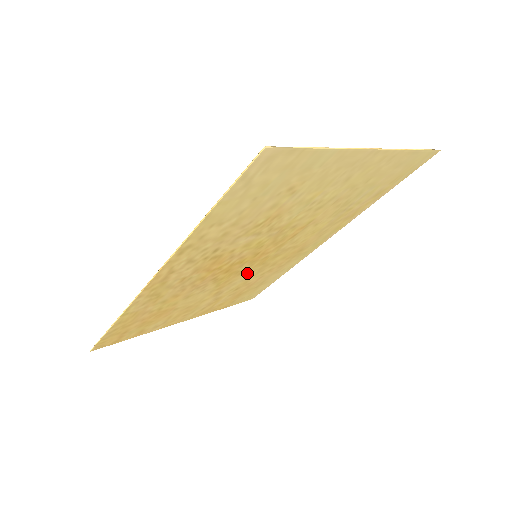
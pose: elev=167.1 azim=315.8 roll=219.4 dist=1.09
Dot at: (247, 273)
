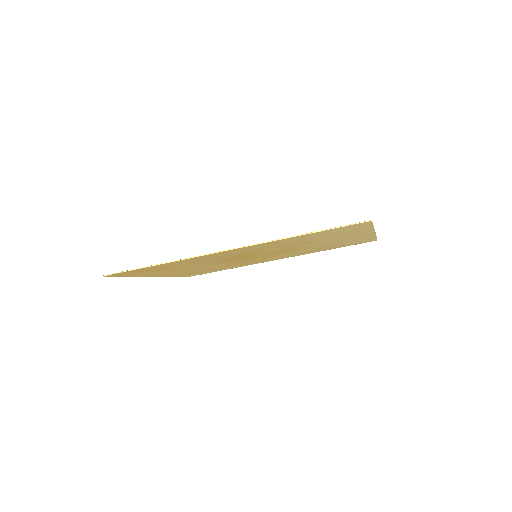
Dot at: (231, 262)
